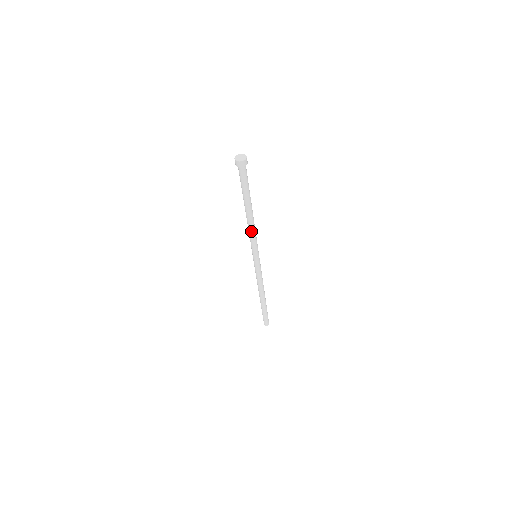
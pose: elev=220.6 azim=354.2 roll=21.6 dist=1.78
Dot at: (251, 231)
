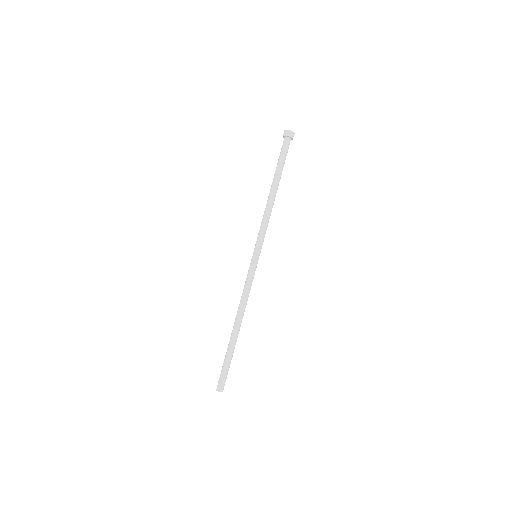
Dot at: (265, 214)
